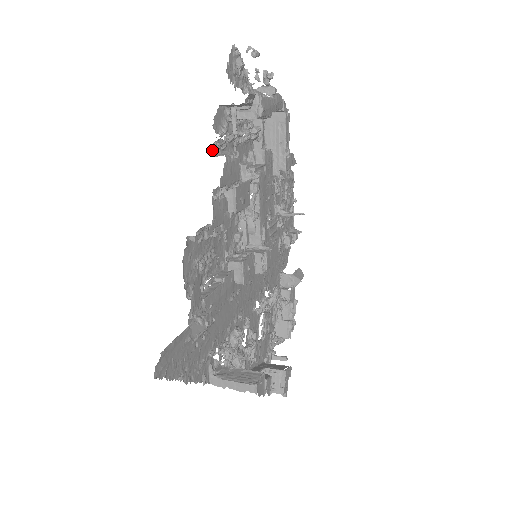
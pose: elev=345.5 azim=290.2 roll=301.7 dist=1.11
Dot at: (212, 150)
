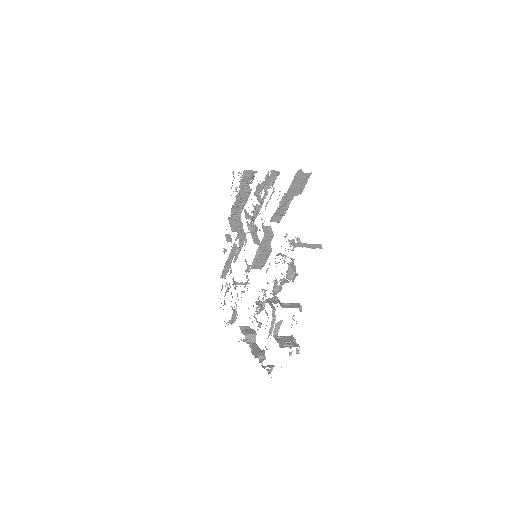
Dot at: occluded
